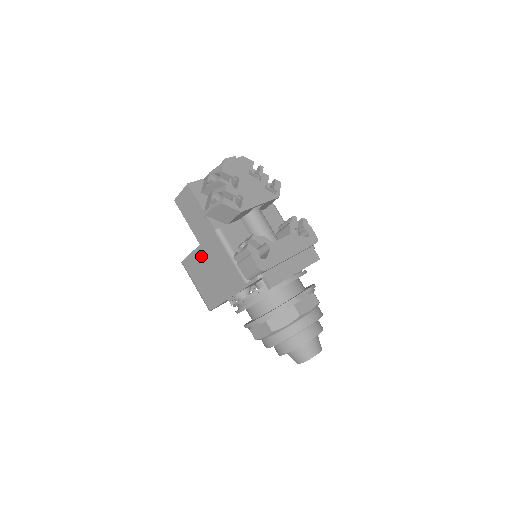
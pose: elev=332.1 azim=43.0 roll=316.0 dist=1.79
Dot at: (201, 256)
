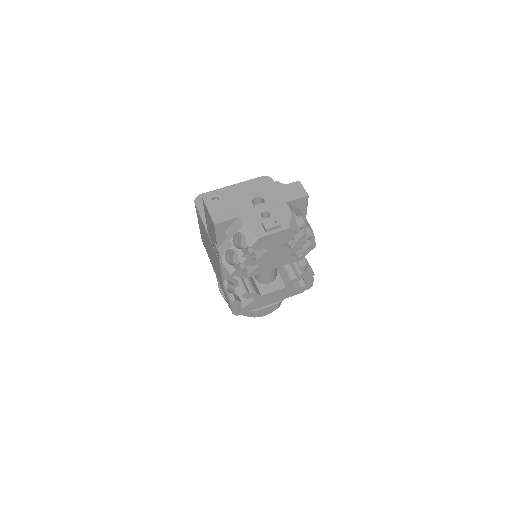
Dot at: (206, 235)
